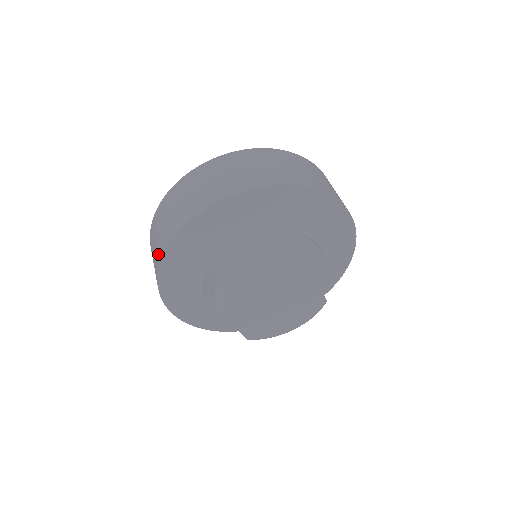
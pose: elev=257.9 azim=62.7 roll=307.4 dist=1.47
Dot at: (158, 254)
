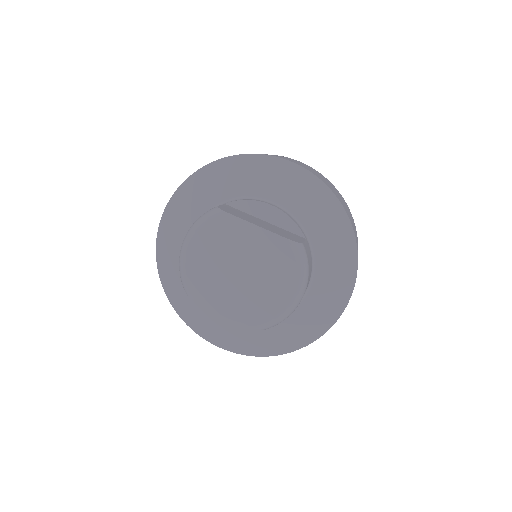
Dot at: occluded
